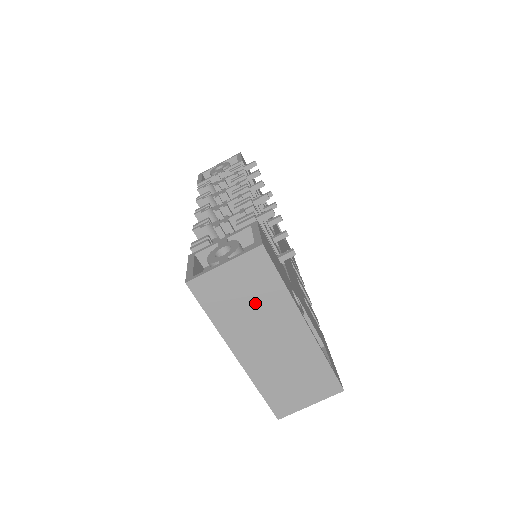
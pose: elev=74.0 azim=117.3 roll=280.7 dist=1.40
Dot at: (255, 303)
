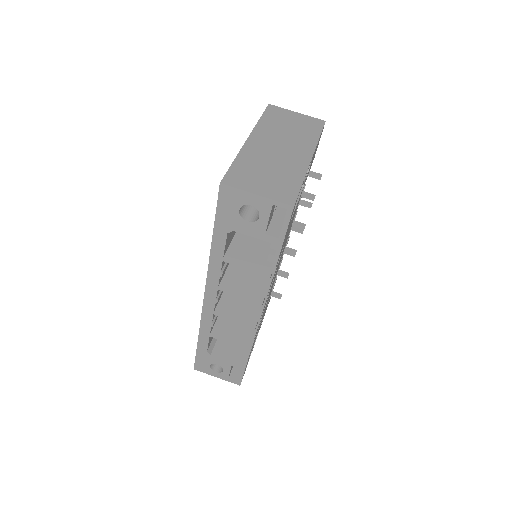
Dot at: (293, 131)
